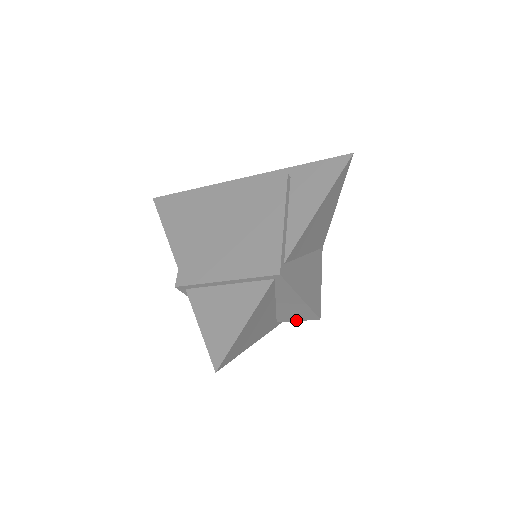
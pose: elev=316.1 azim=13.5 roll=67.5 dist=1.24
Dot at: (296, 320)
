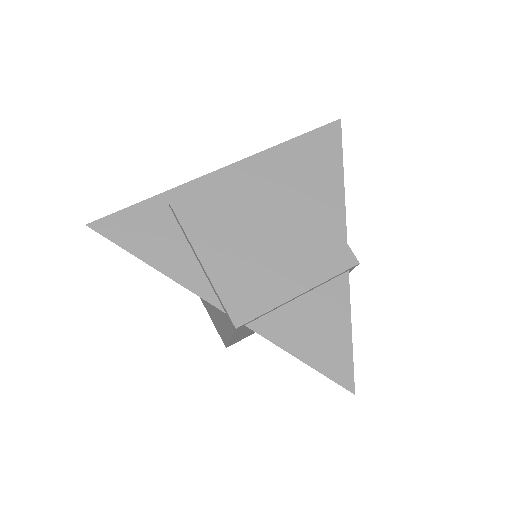
Dot at: occluded
